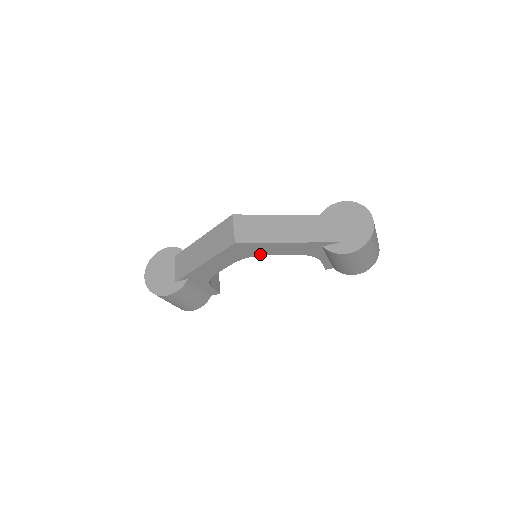
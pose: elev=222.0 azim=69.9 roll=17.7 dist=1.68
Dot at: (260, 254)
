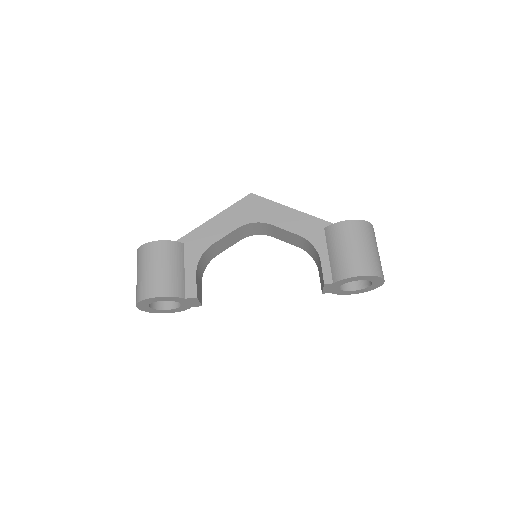
Dot at: (265, 221)
